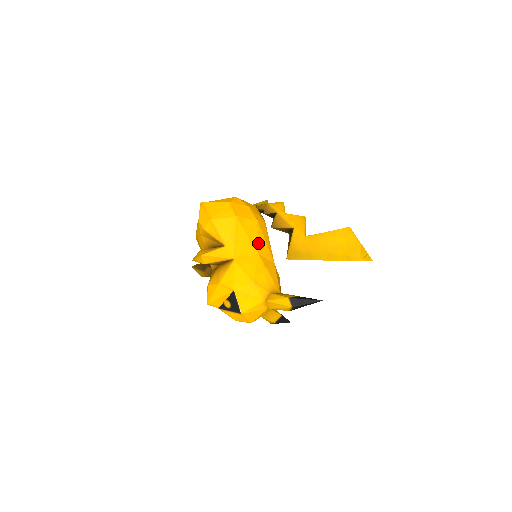
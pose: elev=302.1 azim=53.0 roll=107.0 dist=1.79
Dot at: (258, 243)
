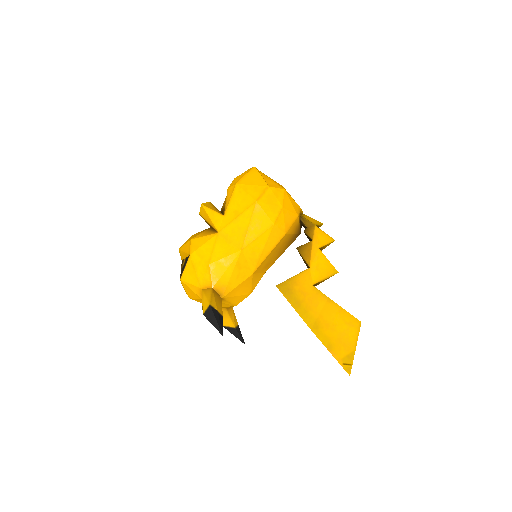
Dot at: (252, 241)
